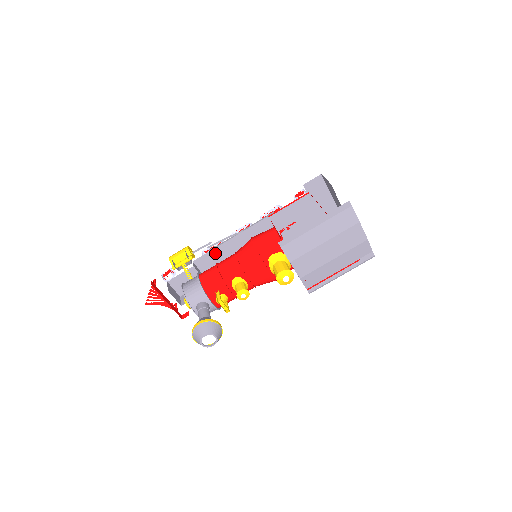
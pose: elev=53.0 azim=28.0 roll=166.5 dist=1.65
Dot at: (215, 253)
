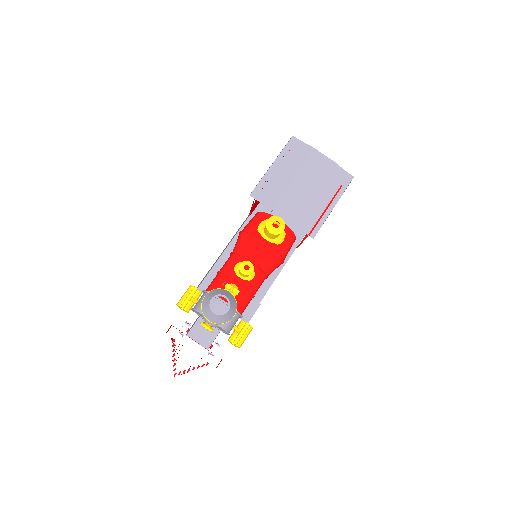
Dot at: (216, 272)
